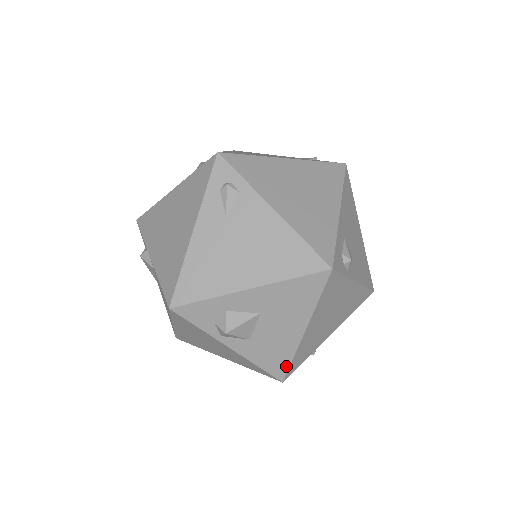
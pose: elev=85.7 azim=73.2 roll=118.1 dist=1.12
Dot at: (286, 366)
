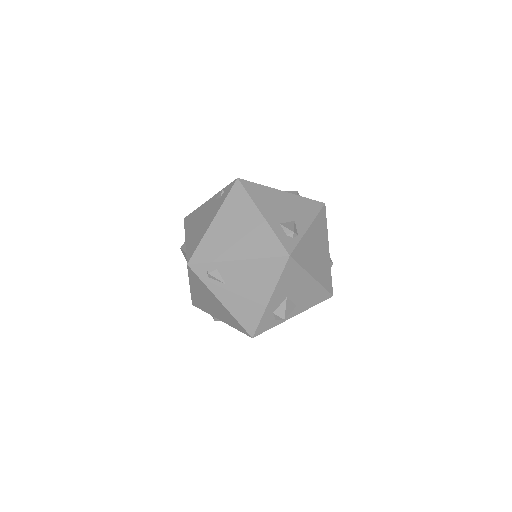
Dot at: (325, 292)
